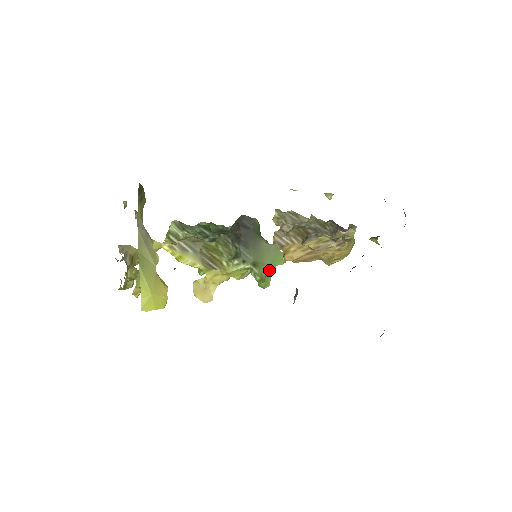
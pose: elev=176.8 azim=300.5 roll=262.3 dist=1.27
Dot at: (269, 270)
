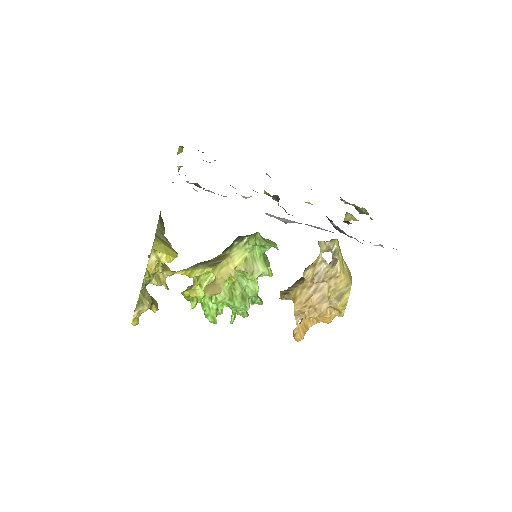
Dot at: occluded
